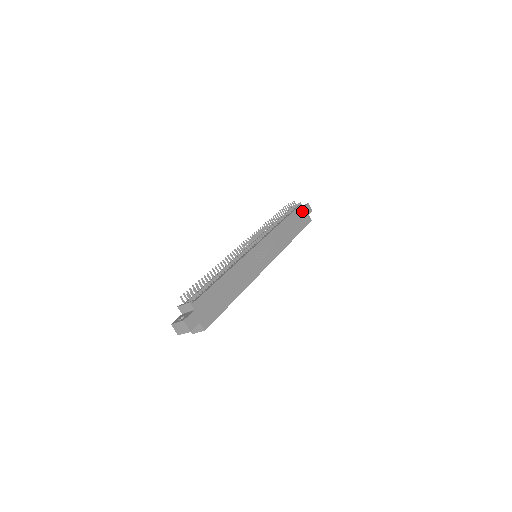
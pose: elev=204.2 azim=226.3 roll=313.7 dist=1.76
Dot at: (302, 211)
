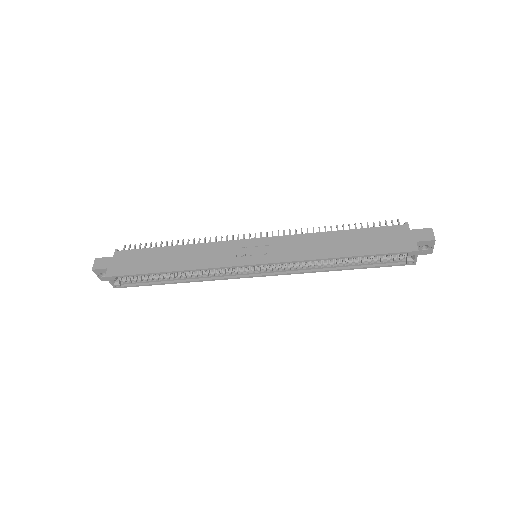
Dot at: (402, 233)
